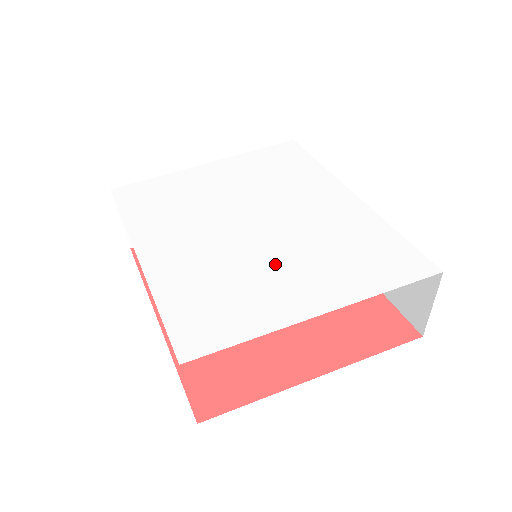
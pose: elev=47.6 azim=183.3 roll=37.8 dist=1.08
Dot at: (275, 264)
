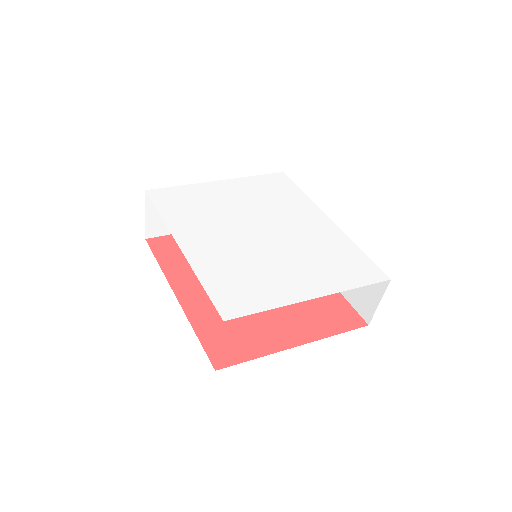
Dot at: (280, 262)
